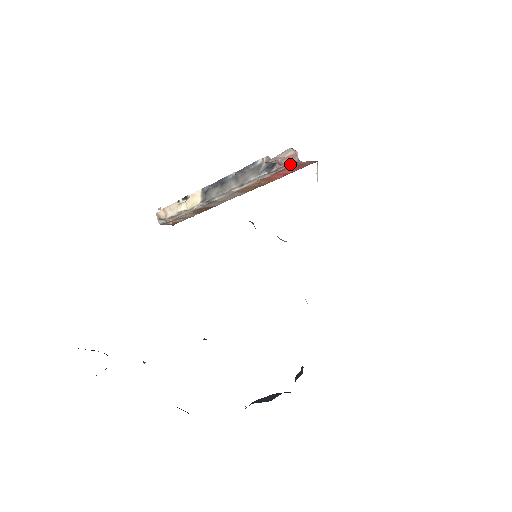
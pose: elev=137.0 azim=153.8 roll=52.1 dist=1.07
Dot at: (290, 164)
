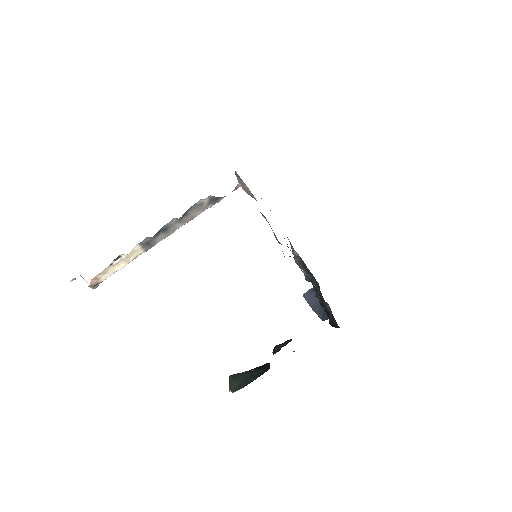
Dot at: occluded
